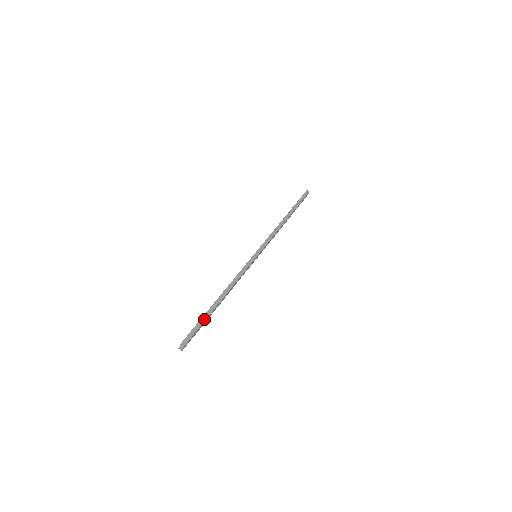
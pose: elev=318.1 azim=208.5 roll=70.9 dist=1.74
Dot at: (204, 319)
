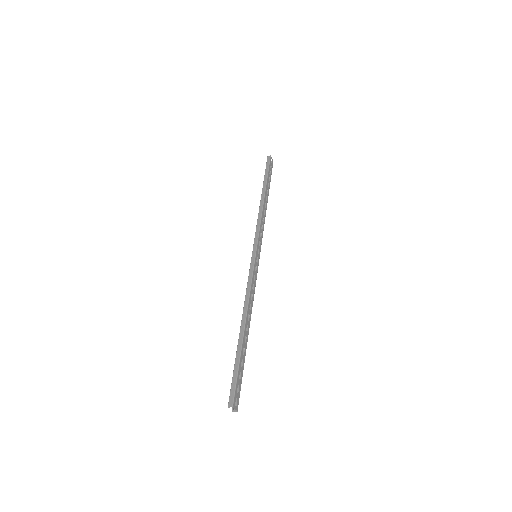
Dot at: (237, 361)
